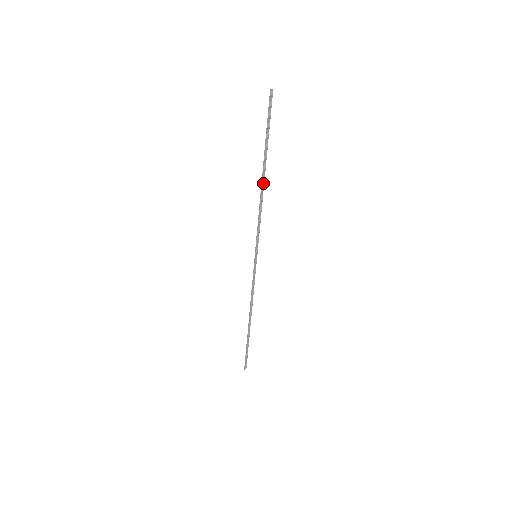
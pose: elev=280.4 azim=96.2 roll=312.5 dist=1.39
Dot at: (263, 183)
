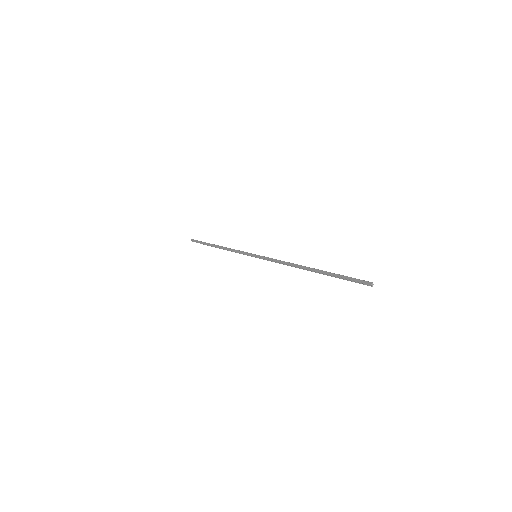
Dot at: (303, 269)
